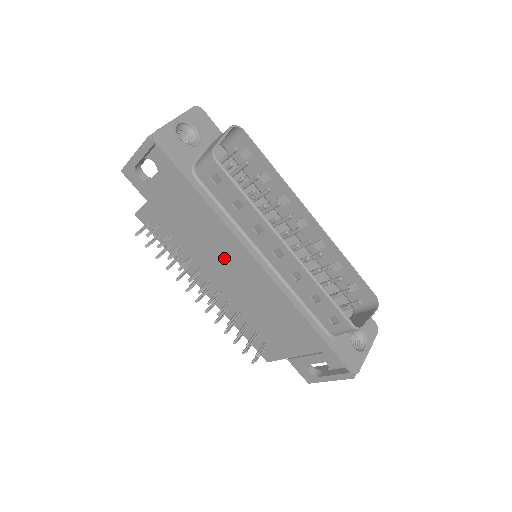
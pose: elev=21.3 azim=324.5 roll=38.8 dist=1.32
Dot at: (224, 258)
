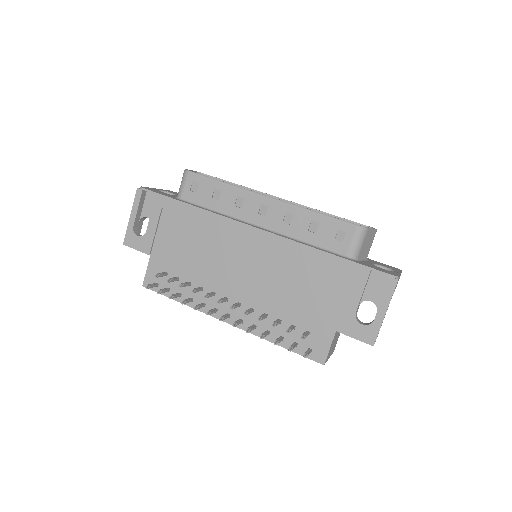
Dot at: (227, 255)
